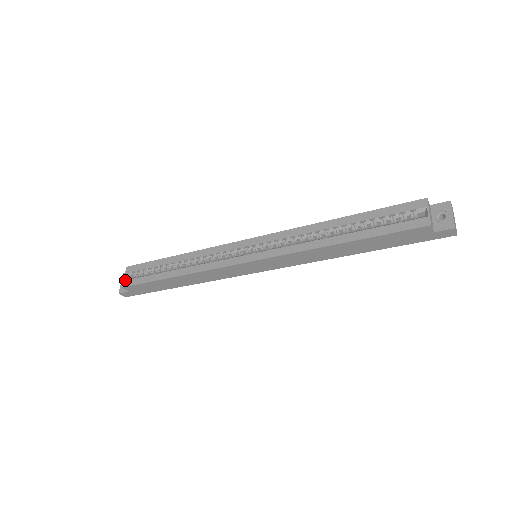
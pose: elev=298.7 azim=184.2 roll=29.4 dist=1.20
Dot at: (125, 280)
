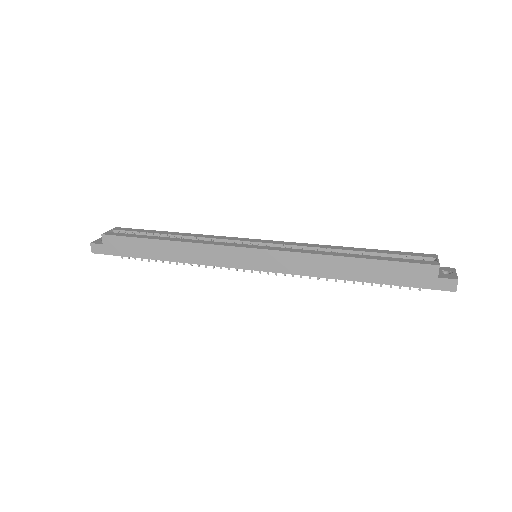
Dot at: (109, 232)
